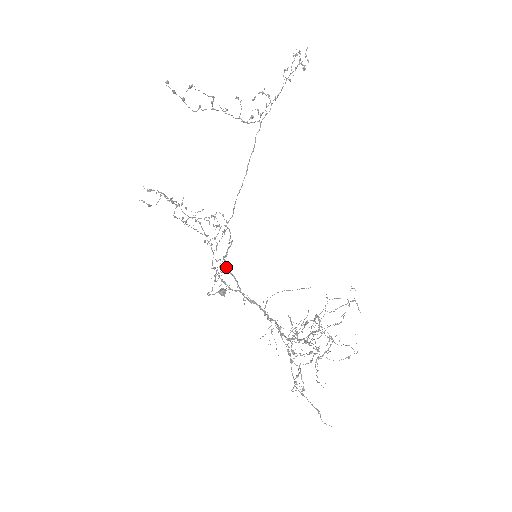
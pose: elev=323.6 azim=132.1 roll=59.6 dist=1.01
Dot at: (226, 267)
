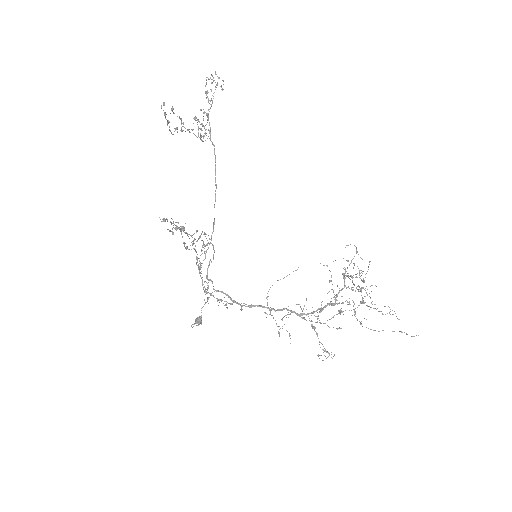
Dot at: (213, 286)
